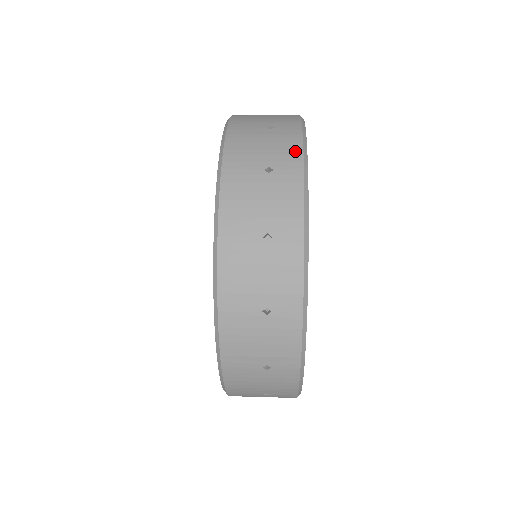
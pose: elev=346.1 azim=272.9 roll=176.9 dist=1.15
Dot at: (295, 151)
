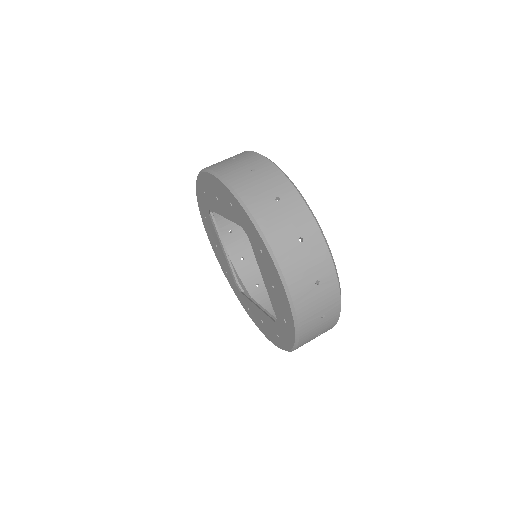
Dot at: (283, 180)
